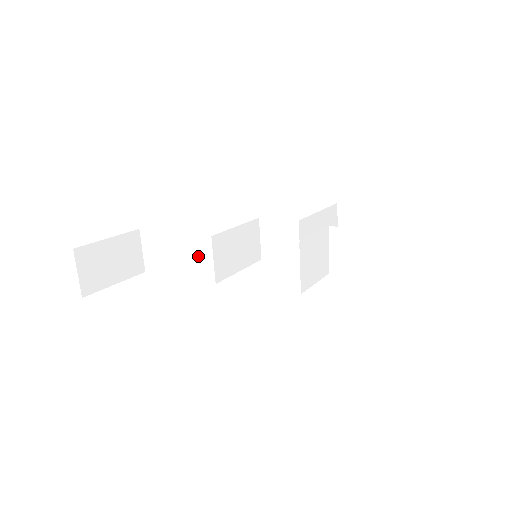
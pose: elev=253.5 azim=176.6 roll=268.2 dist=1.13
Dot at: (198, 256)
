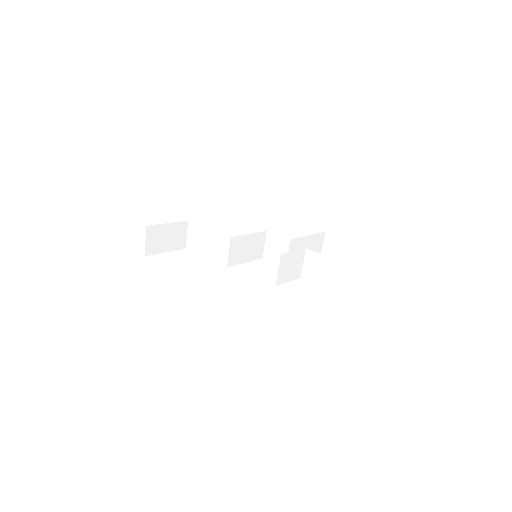
Dot at: (220, 247)
